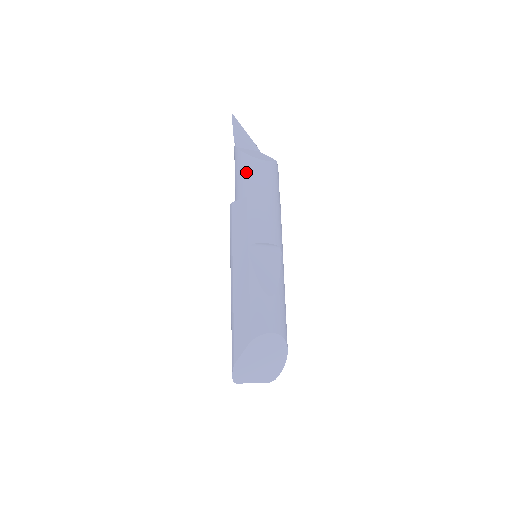
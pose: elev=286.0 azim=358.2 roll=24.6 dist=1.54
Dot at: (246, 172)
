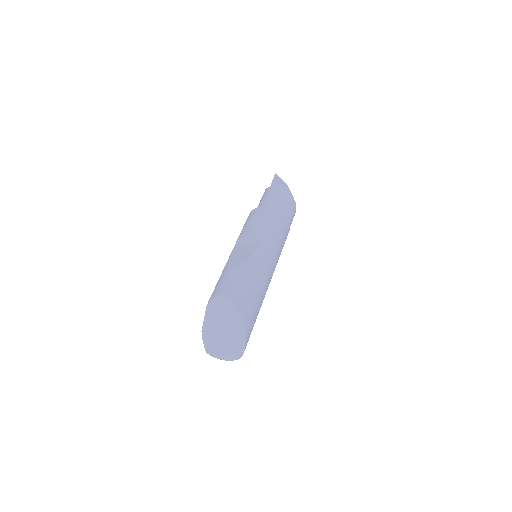
Dot at: occluded
